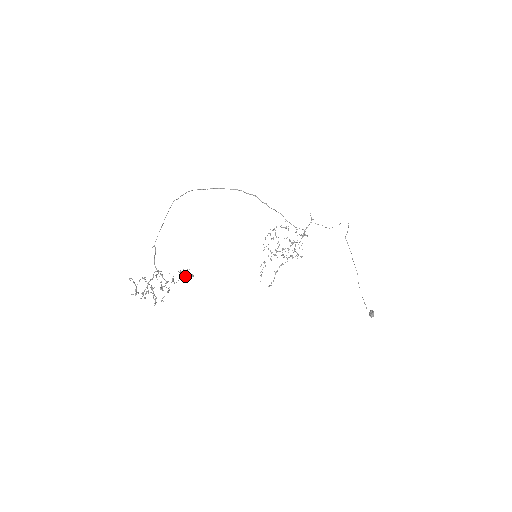
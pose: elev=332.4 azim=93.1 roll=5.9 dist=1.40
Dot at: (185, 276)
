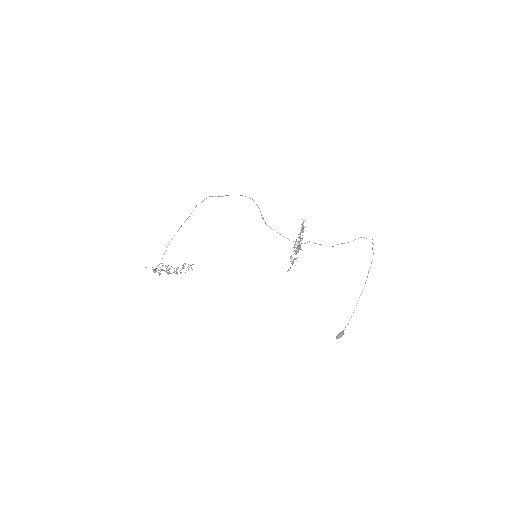
Dot at: (191, 265)
